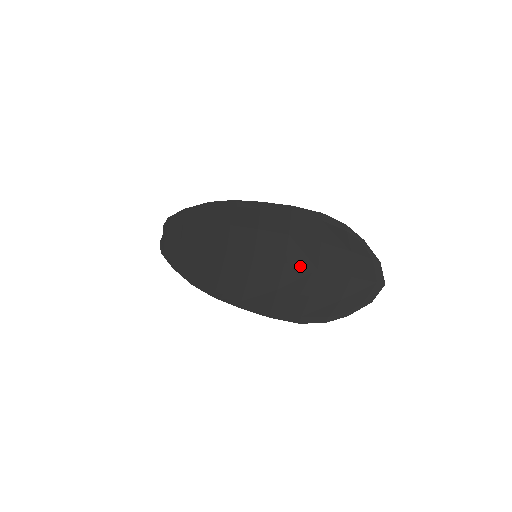
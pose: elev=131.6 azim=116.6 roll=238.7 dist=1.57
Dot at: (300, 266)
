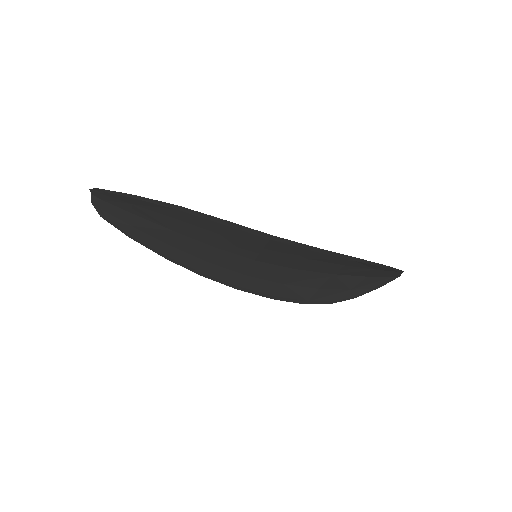
Dot at: (313, 272)
